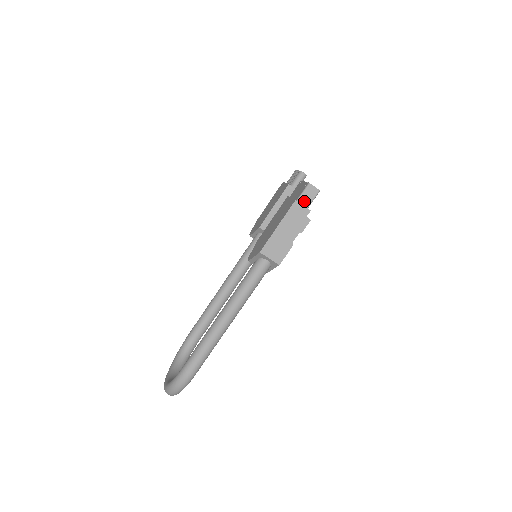
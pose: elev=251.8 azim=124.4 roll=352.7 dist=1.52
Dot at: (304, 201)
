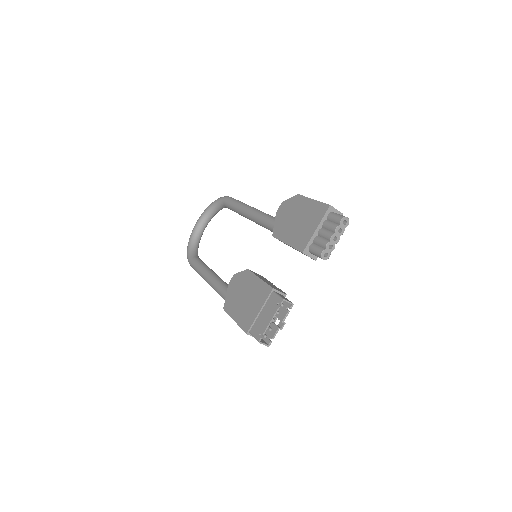
Dot at: occluded
